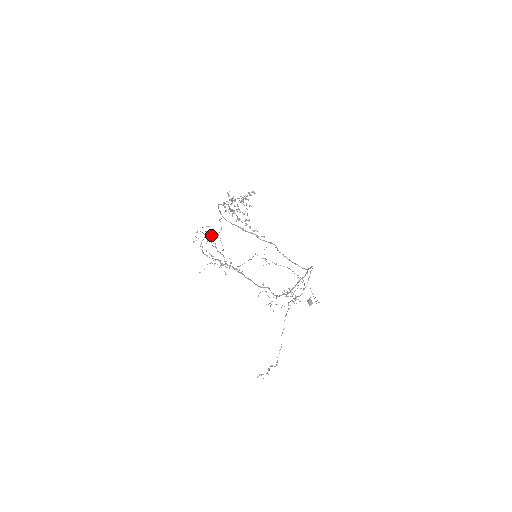
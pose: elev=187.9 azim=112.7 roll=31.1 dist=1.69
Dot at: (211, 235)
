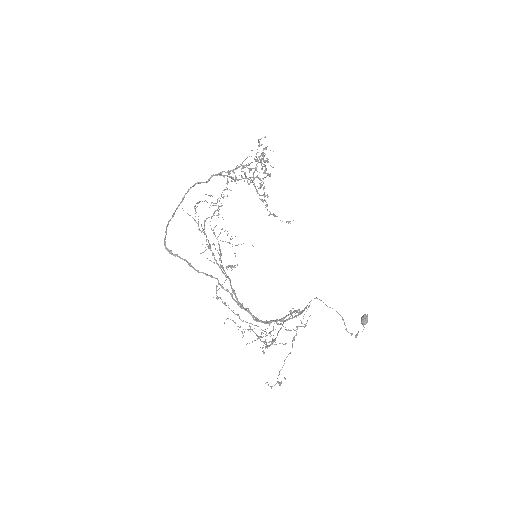
Dot at: occluded
